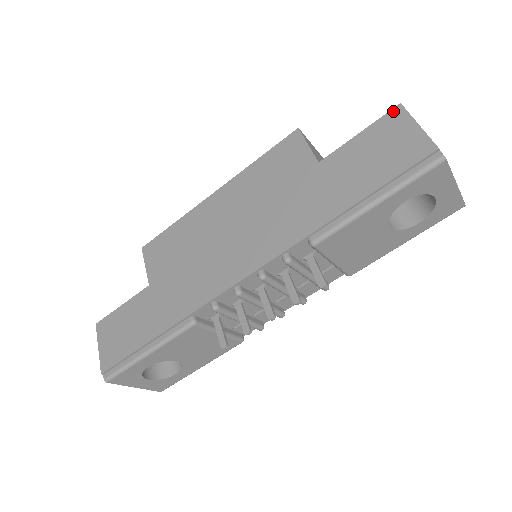
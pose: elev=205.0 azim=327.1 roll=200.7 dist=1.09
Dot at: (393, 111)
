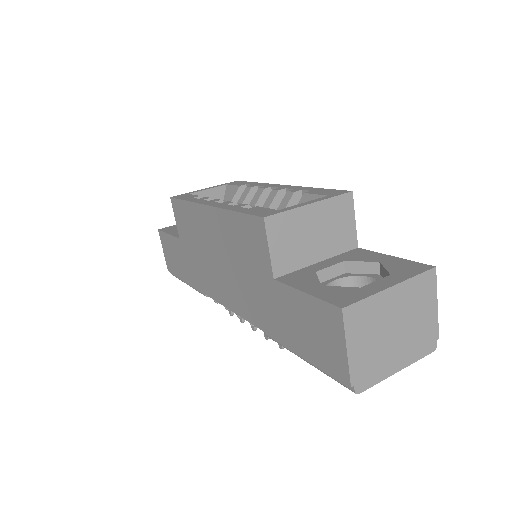
Dot at: (333, 309)
